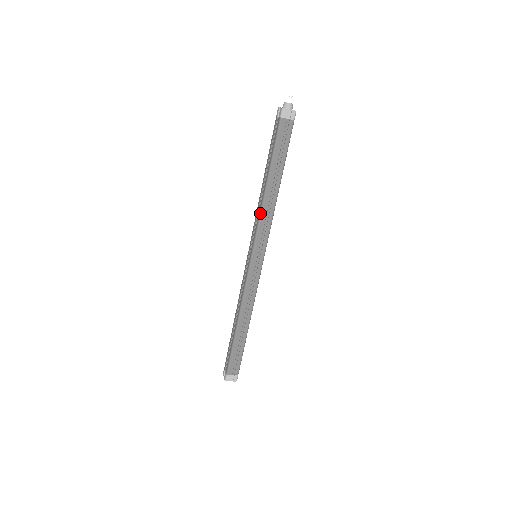
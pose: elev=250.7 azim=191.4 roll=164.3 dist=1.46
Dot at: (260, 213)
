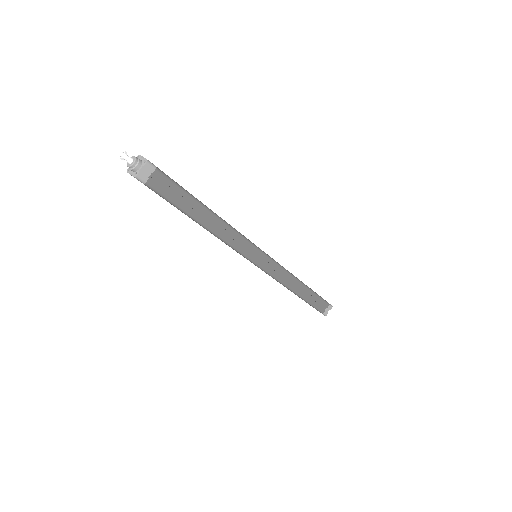
Dot at: occluded
